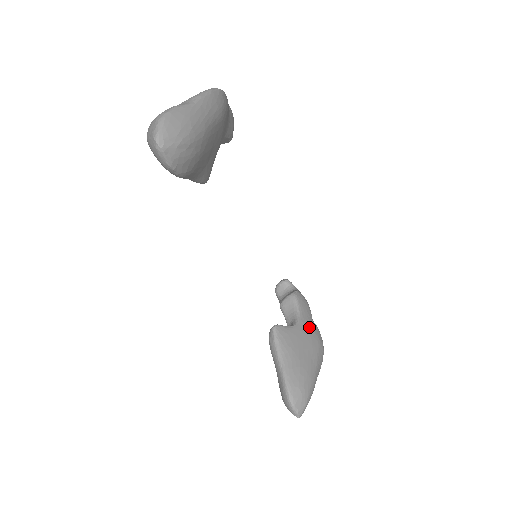
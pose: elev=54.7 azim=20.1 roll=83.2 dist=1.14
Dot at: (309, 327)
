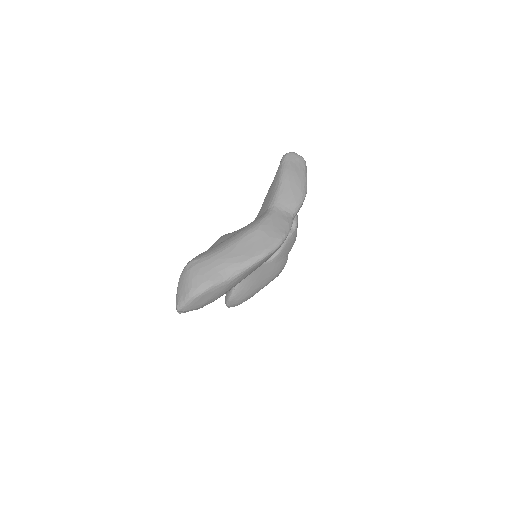
Dot at: (279, 263)
